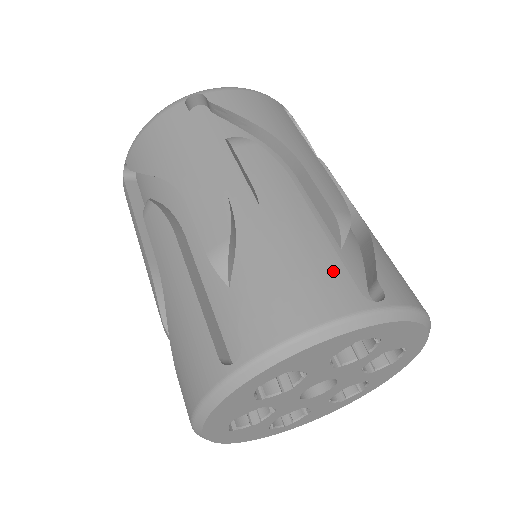
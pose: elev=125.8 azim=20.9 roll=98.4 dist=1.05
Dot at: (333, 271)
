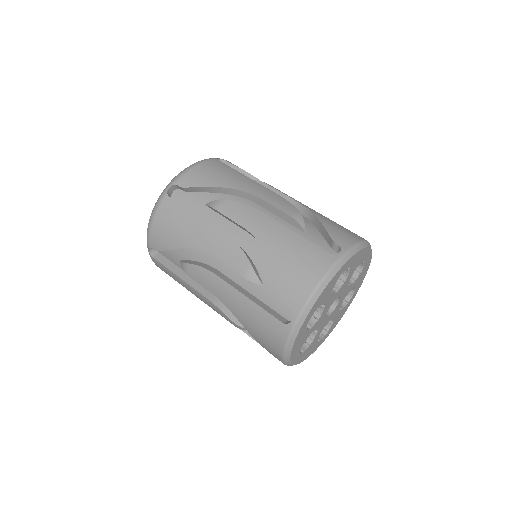
Dot at: occluded
